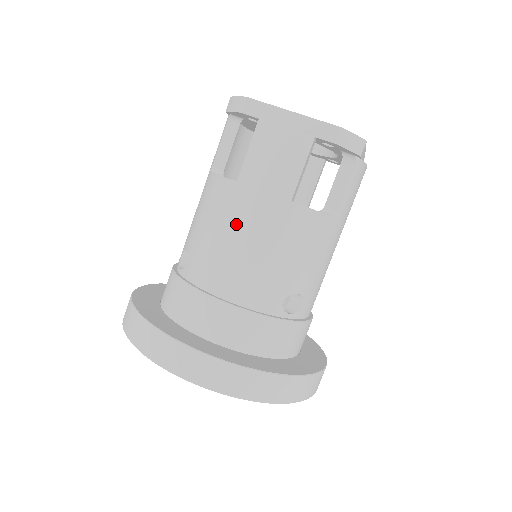
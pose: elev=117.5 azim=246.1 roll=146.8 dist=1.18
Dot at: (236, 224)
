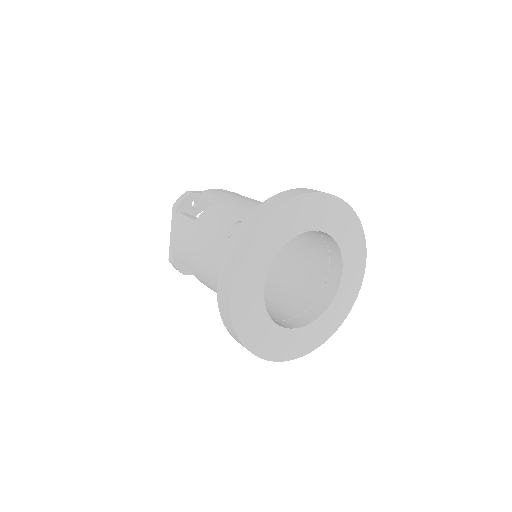
Dot at: (243, 200)
